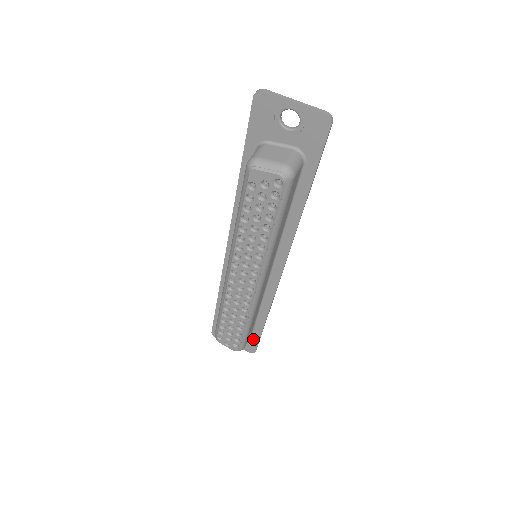
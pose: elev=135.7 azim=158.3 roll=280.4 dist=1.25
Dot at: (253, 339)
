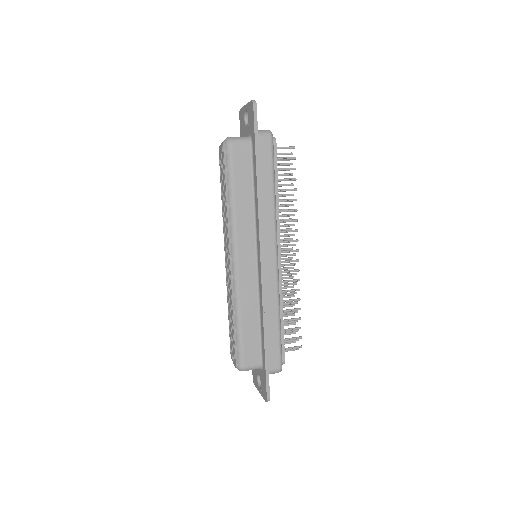
Dot at: (264, 375)
